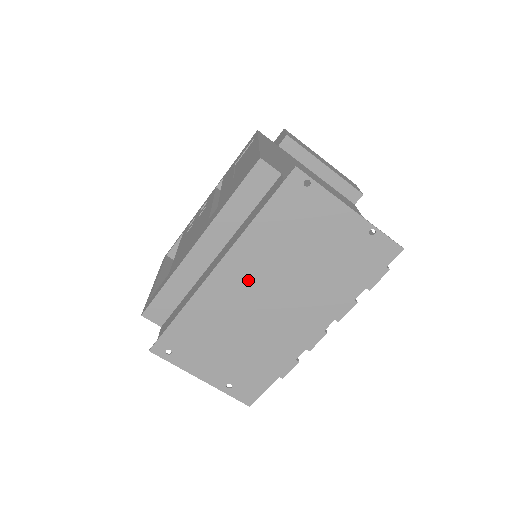
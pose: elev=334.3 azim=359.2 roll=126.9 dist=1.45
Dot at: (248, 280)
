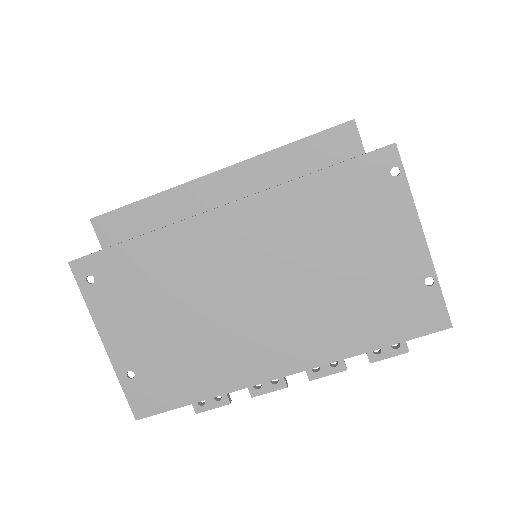
Dot at: (249, 247)
